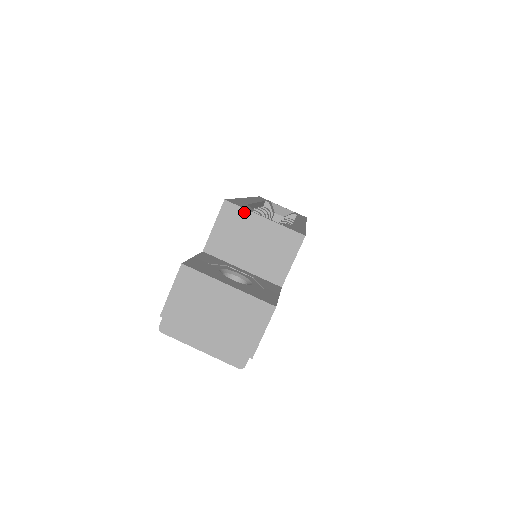
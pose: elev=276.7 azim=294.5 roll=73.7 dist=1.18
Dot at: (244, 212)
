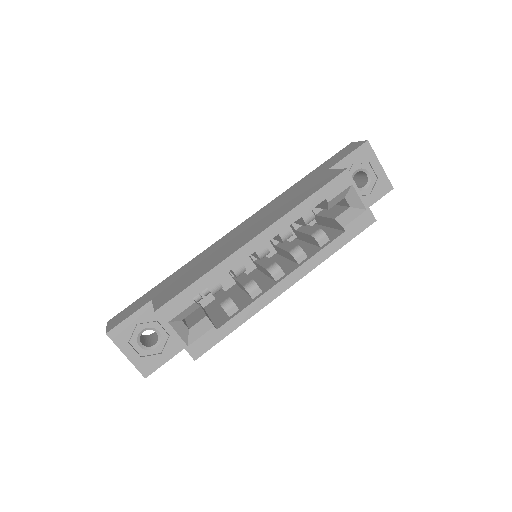
Dot at: (165, 324)
